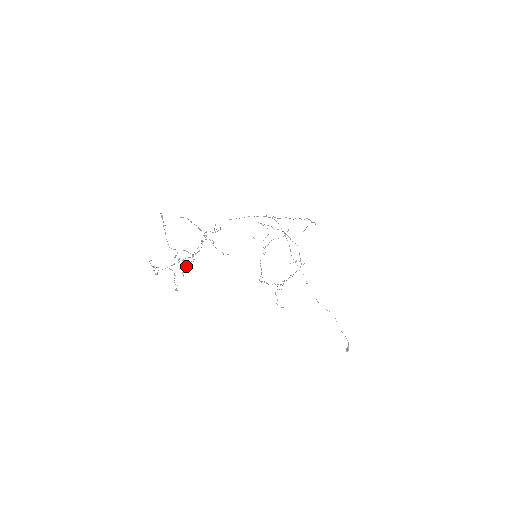
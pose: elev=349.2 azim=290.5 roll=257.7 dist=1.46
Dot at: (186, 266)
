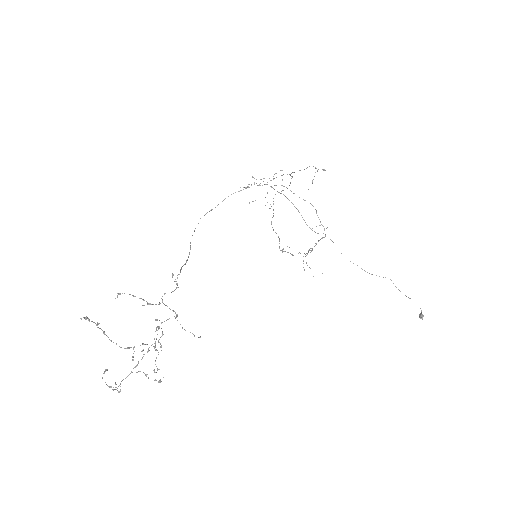
Dot at: occluded
